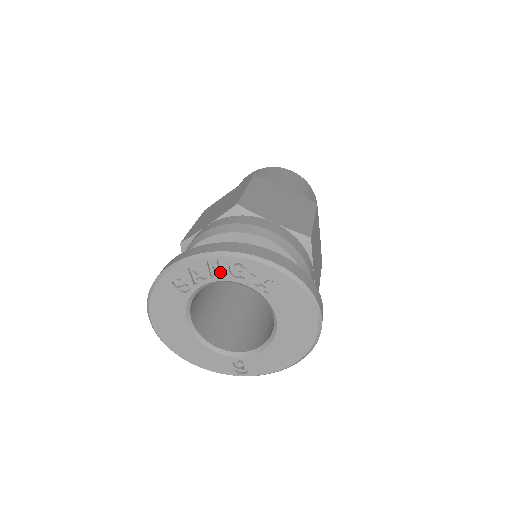
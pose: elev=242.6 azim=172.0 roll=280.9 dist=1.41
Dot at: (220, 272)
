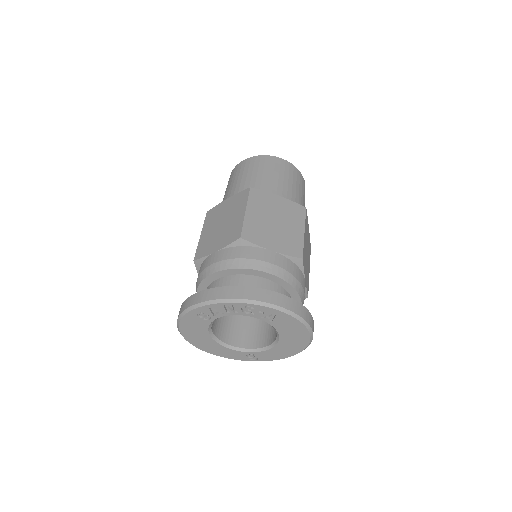
Dot at: (234, 309)
